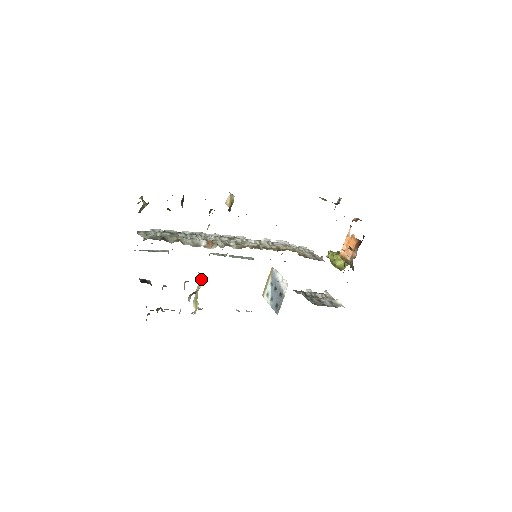
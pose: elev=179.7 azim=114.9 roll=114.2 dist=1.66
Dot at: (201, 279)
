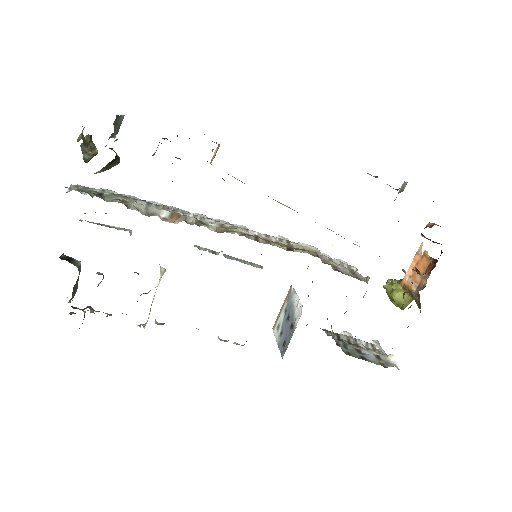
Dot at: (161, 275)
